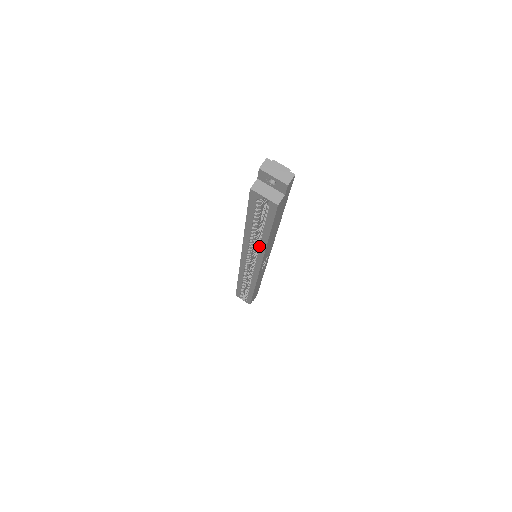
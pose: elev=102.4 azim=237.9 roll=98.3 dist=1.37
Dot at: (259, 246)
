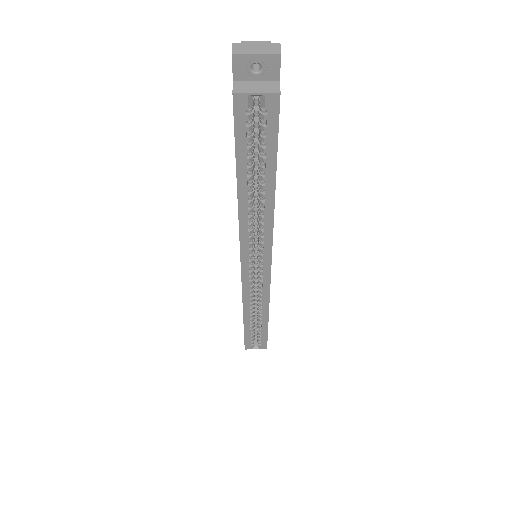
Dot at: (263, 216)
